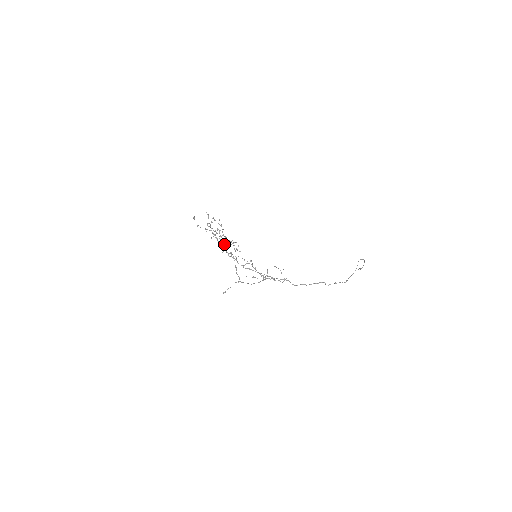
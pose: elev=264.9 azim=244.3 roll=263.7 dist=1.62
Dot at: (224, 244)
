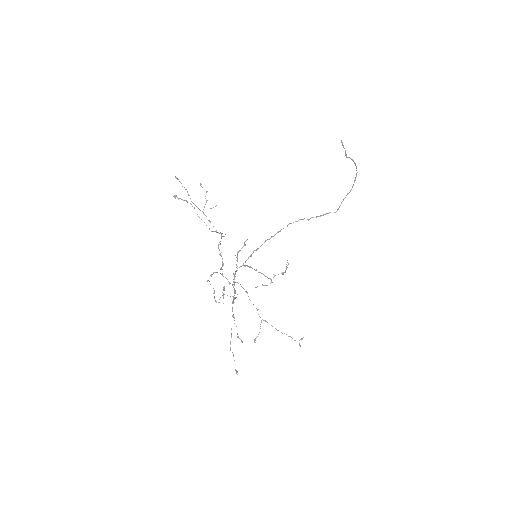
Dot at: occluded
